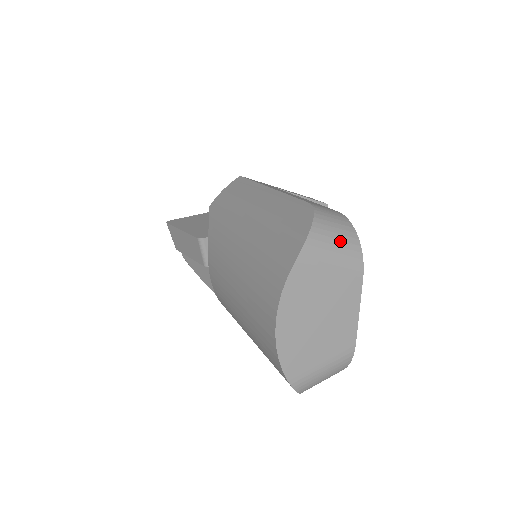
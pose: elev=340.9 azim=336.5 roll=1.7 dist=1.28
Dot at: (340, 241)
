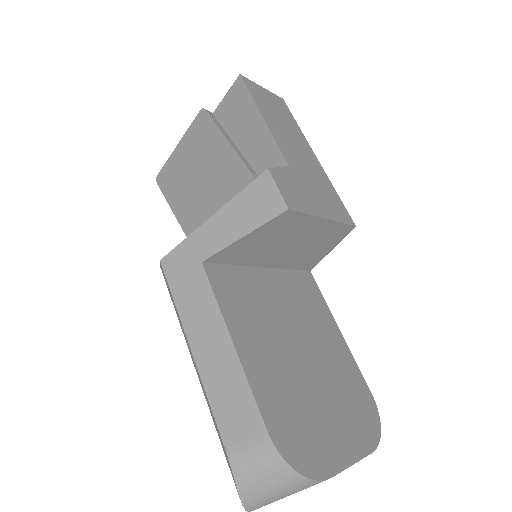
Dot at: (280, 490)
